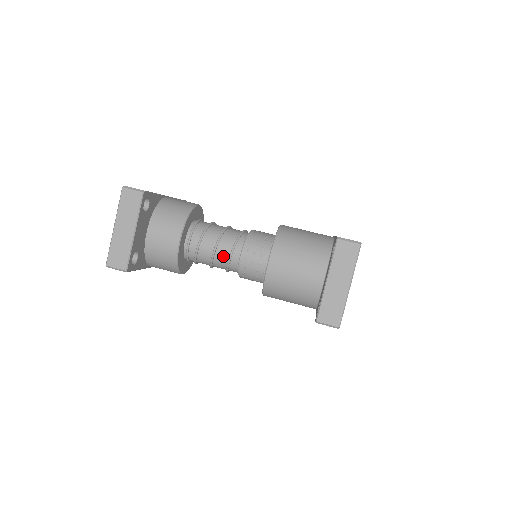
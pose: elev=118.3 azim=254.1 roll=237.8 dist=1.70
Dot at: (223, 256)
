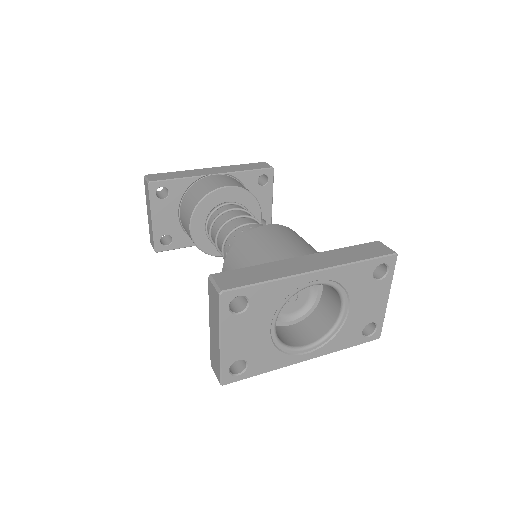
Dot at: occluded
